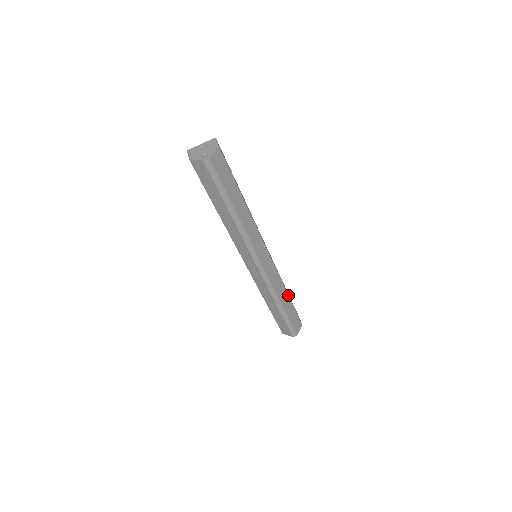
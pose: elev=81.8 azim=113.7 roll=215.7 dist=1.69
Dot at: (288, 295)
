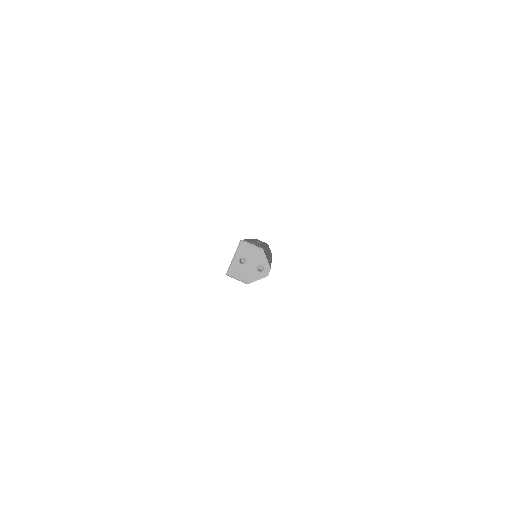
Dot at: (267, 245)
